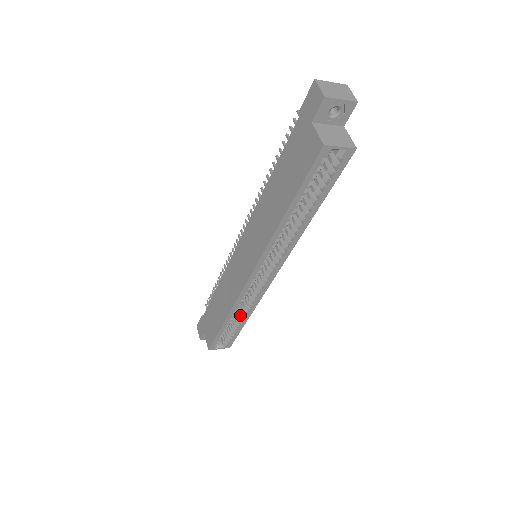
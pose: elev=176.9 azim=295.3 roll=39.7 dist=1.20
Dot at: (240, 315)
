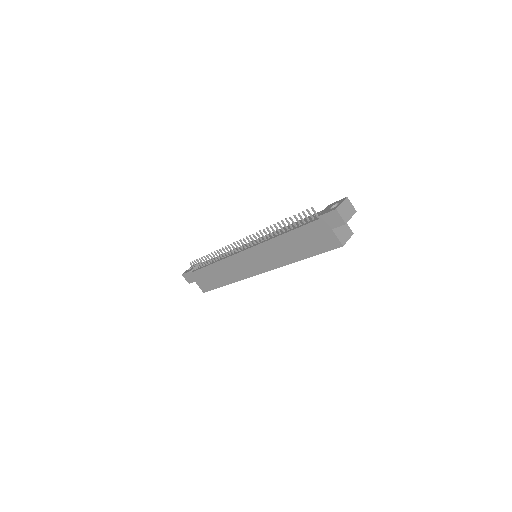
Dot at: occluded
